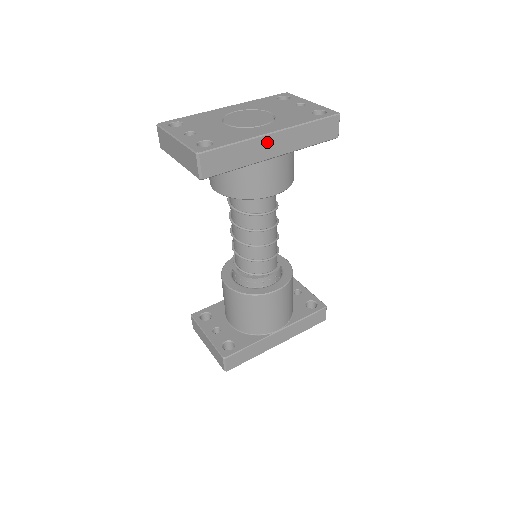
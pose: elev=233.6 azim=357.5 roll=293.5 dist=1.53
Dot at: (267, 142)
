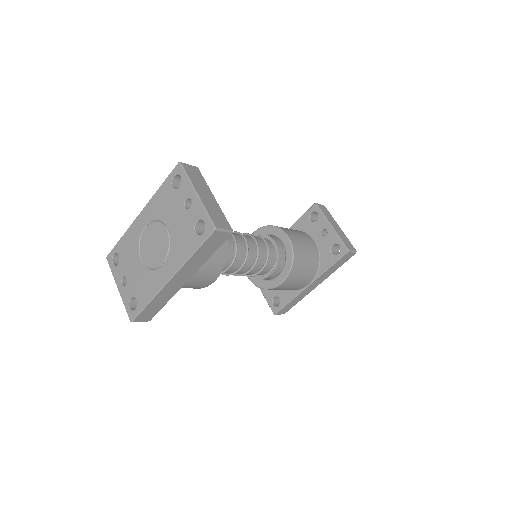
Dot at: (171, 285)
